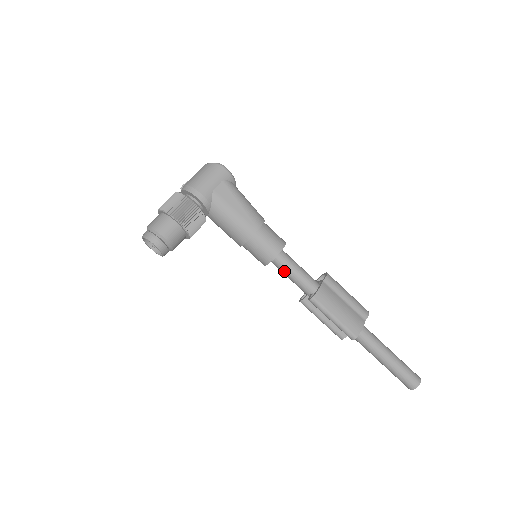
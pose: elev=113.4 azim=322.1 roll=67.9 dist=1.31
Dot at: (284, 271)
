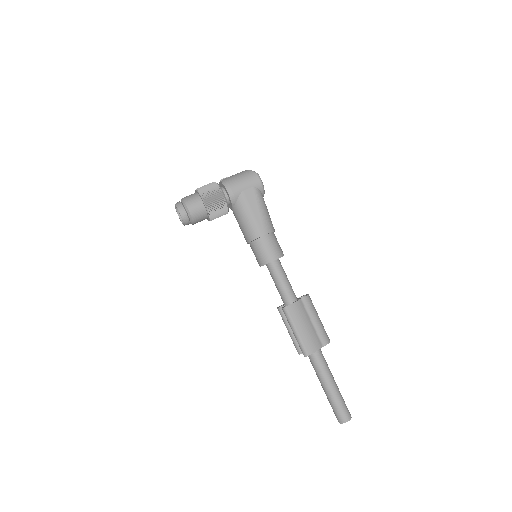
Dot at: (273, 277)
